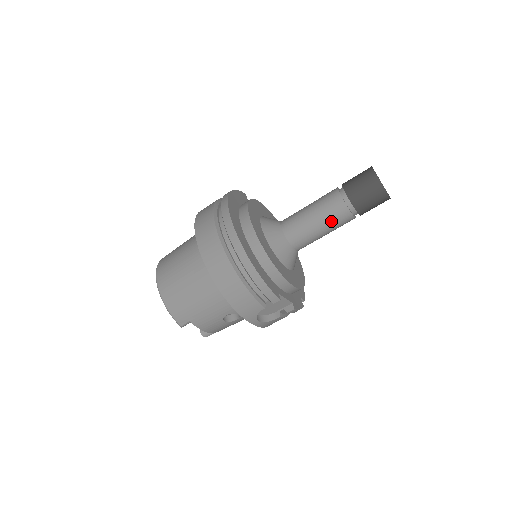
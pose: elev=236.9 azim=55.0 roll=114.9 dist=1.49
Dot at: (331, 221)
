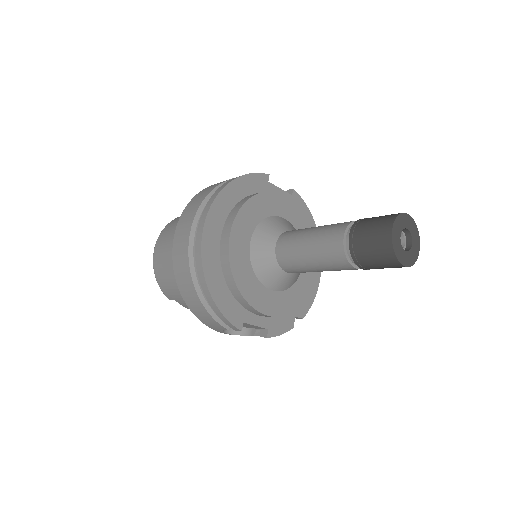
Dot at: (326, 264)
